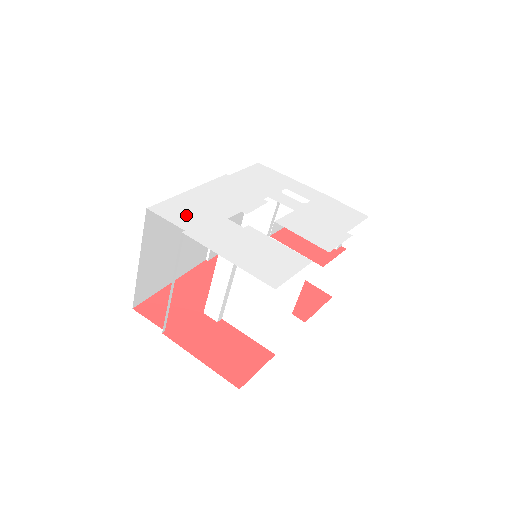
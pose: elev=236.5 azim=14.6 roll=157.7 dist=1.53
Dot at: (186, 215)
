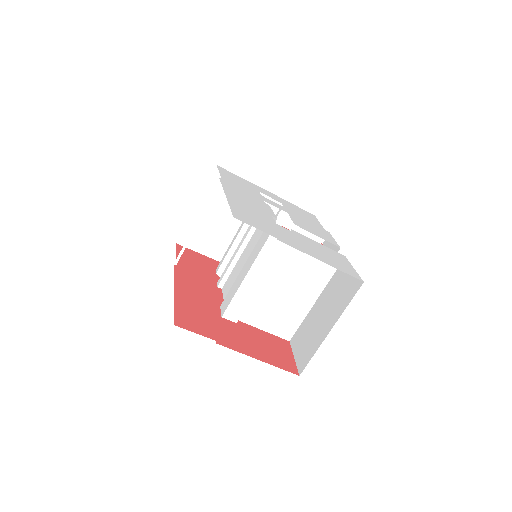
Dot at: (258, 222)
